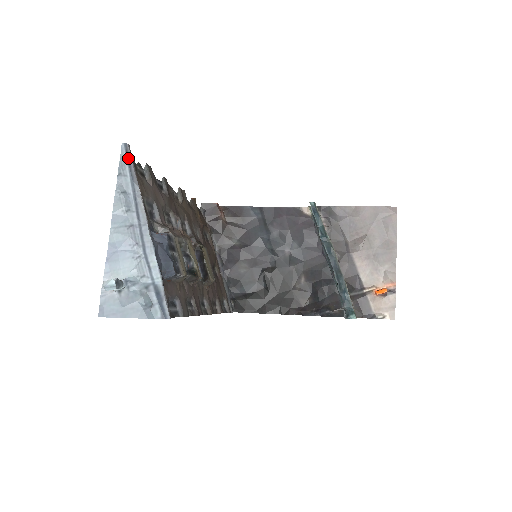
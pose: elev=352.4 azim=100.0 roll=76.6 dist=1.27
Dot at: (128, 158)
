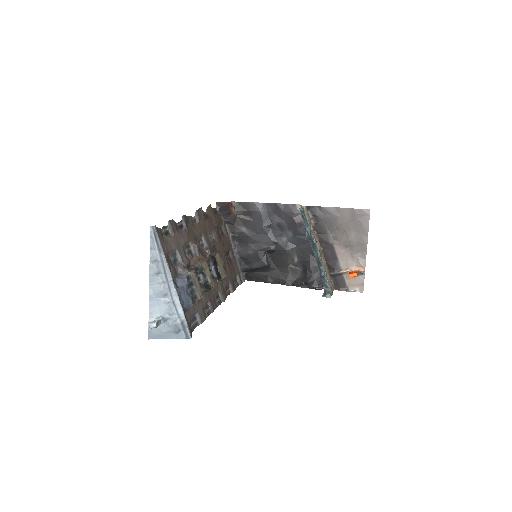
Dot at: (155, 237)
